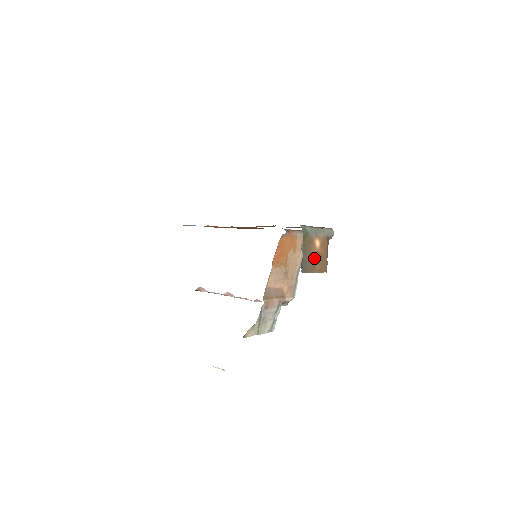
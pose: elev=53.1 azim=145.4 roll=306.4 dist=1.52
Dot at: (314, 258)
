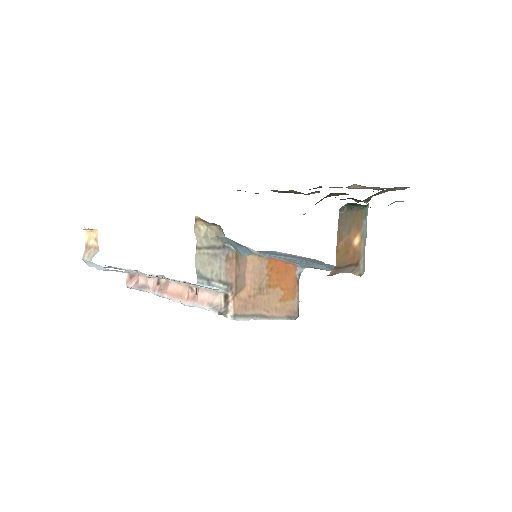
Dot at: (347, 236)
